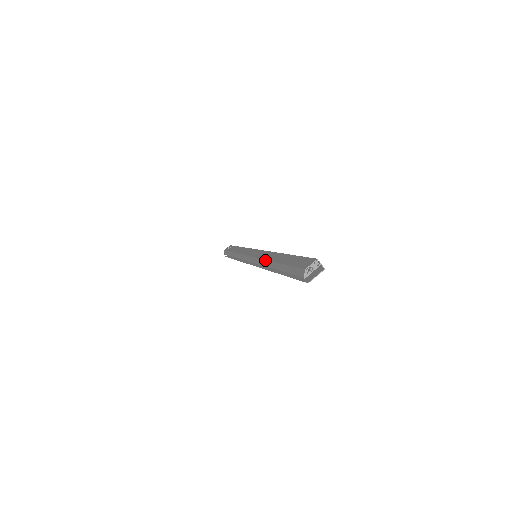
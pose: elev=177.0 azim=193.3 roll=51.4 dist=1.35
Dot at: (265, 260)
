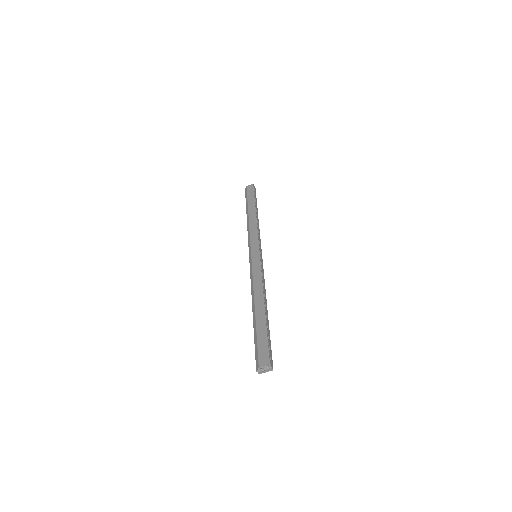
Dot at: (253, 290)
